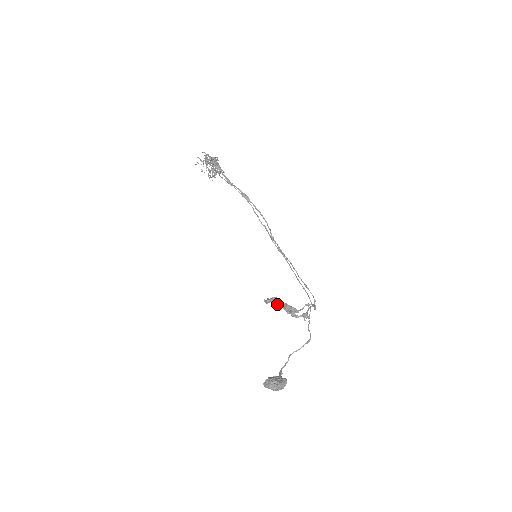
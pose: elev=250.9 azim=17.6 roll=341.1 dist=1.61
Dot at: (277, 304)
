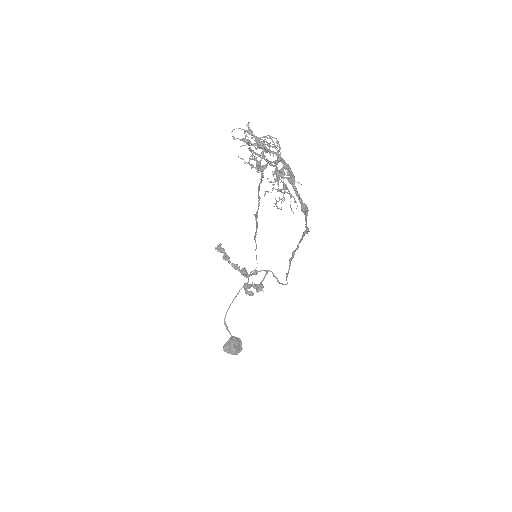
Dot at: occluded
